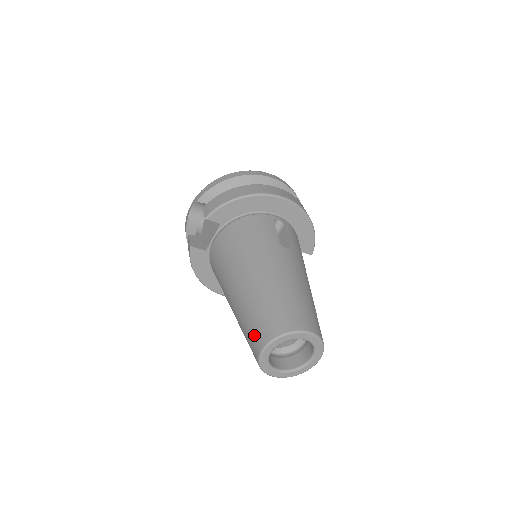
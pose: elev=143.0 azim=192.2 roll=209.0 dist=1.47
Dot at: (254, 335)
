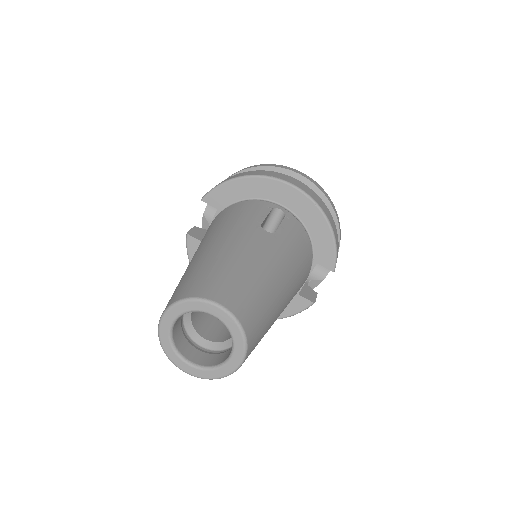
Dot at: occluded
